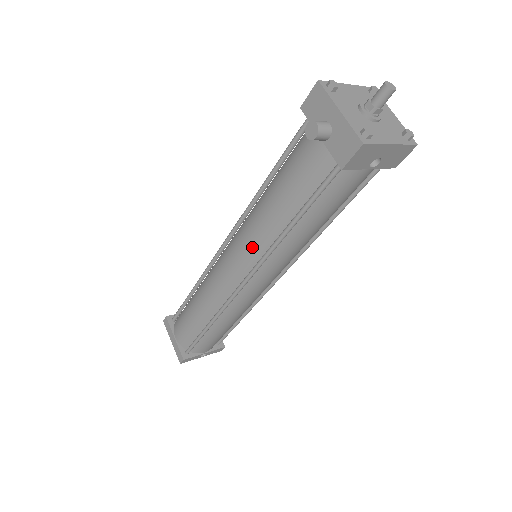
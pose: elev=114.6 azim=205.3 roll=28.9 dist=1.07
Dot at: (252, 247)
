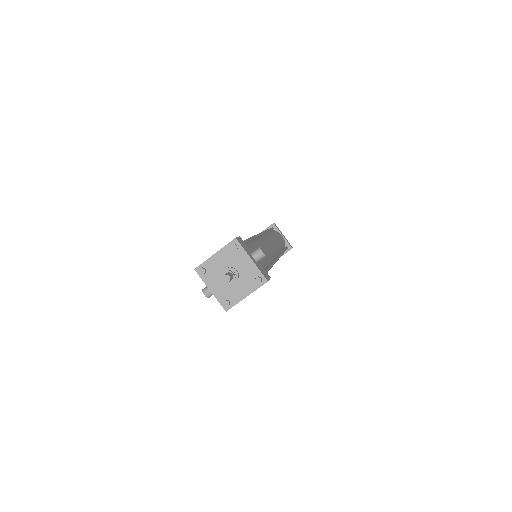
Dot at: occluded
